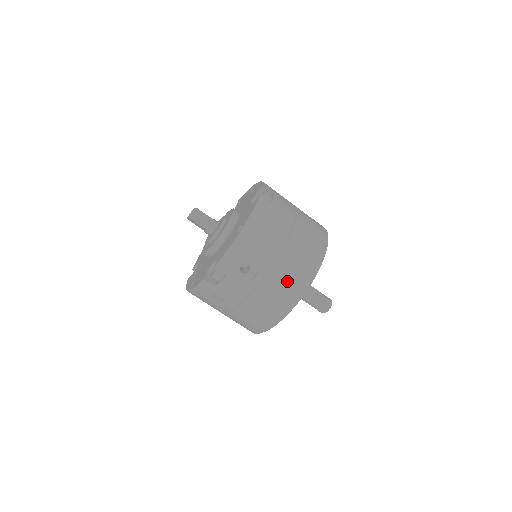
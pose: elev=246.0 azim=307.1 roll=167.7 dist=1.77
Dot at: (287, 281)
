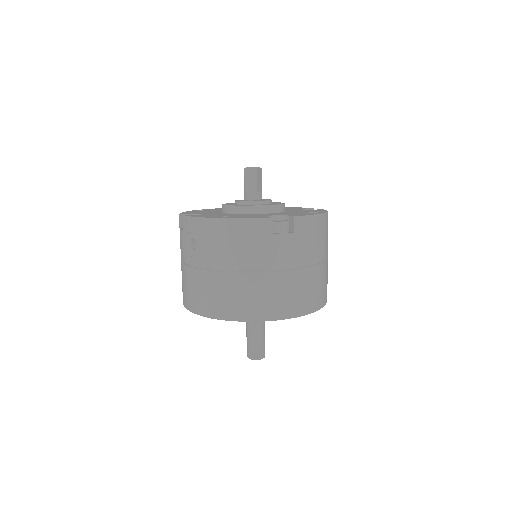
Dot at: (204, 292)
